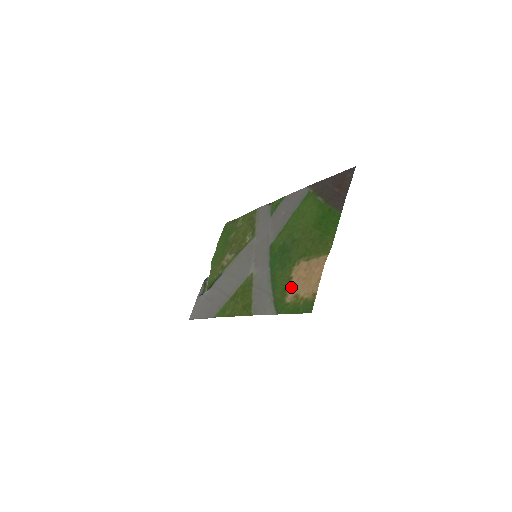
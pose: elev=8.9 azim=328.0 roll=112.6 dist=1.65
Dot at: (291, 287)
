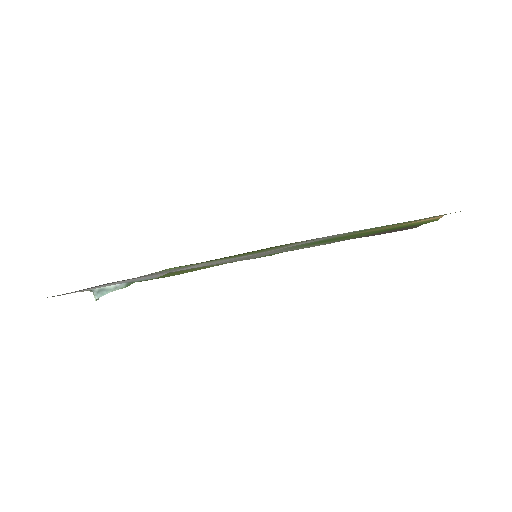
Dot at: (385, 227)
